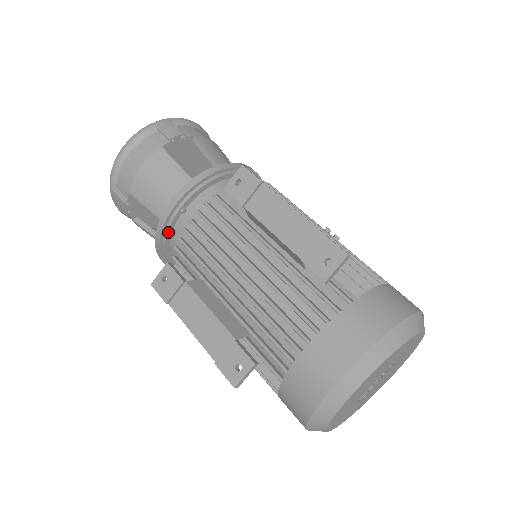
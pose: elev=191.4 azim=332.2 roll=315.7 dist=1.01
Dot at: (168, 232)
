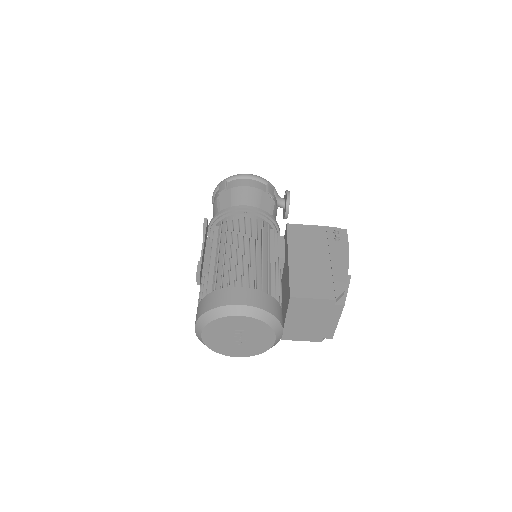
Dot at: occluded
